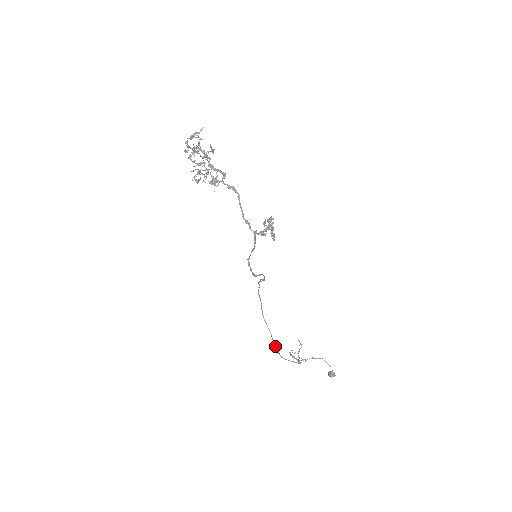
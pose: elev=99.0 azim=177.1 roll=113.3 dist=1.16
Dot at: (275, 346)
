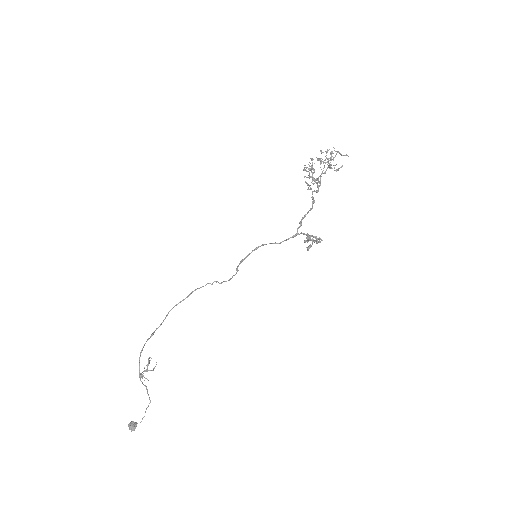
Dot at: (150, 337)
